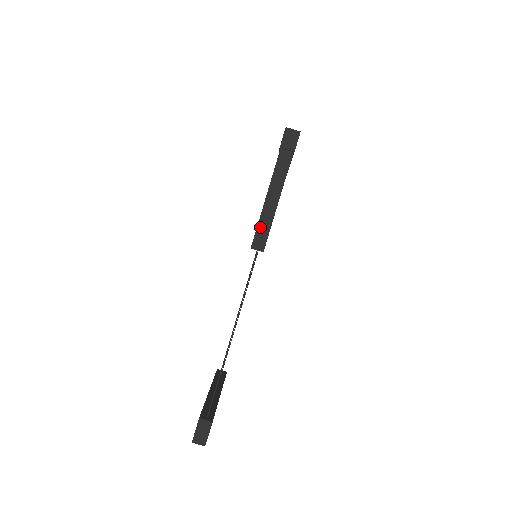
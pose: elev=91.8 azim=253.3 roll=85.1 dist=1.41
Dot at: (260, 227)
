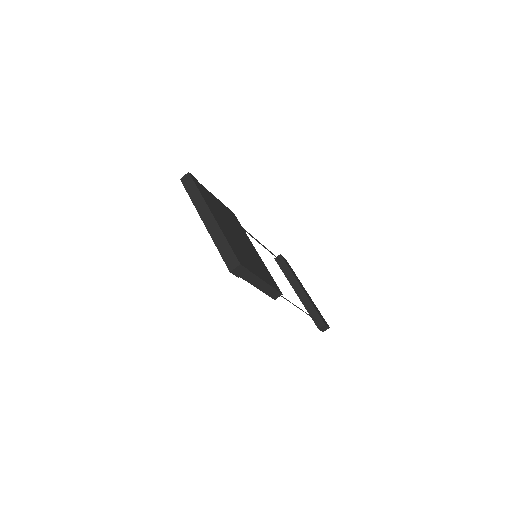
Dot at: (269, 294)
